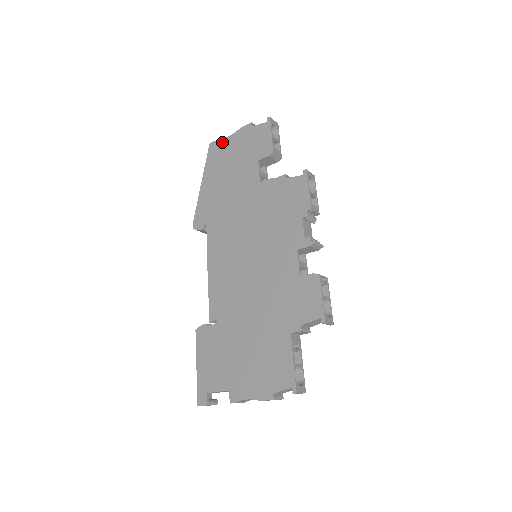
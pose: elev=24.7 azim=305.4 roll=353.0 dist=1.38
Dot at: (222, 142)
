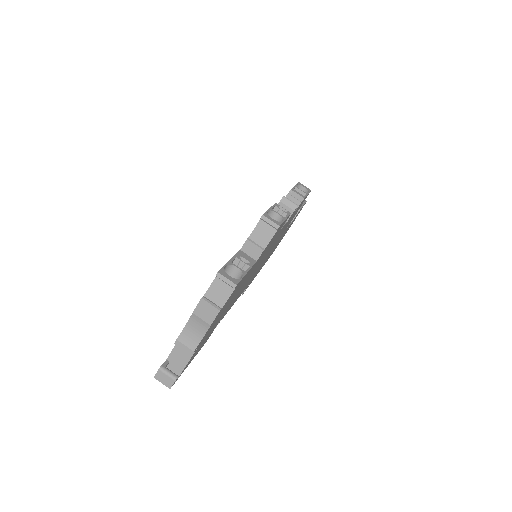
Dot at: occluded
